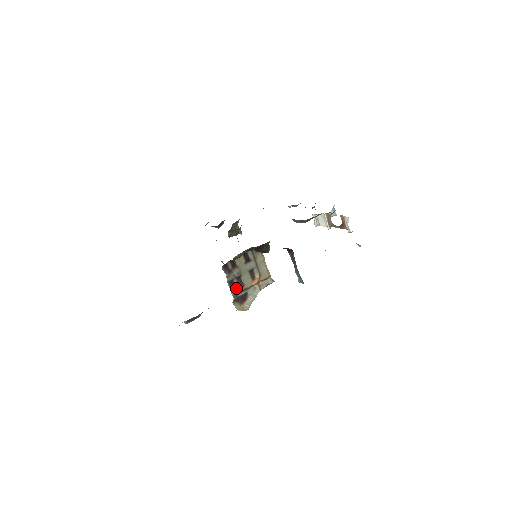
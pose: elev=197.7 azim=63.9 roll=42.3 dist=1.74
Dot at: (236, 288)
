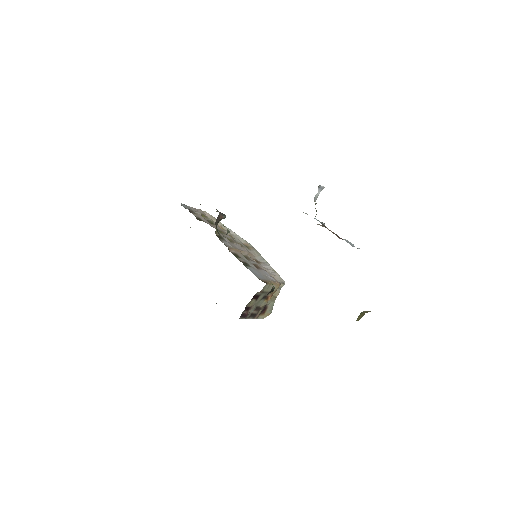
Dot at: (256, 314)
